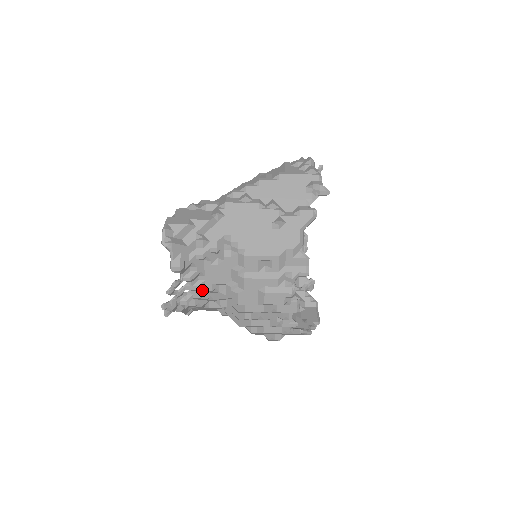
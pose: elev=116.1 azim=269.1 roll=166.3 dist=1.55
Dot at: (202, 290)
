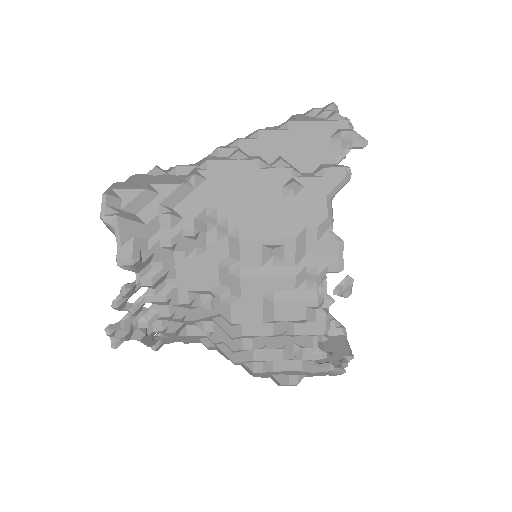
Dot at: (173, 303)
